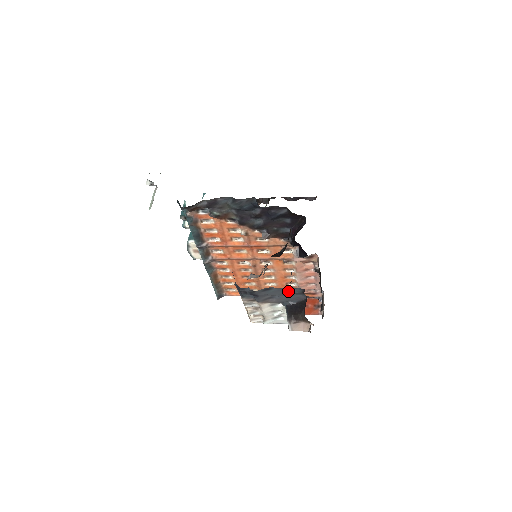
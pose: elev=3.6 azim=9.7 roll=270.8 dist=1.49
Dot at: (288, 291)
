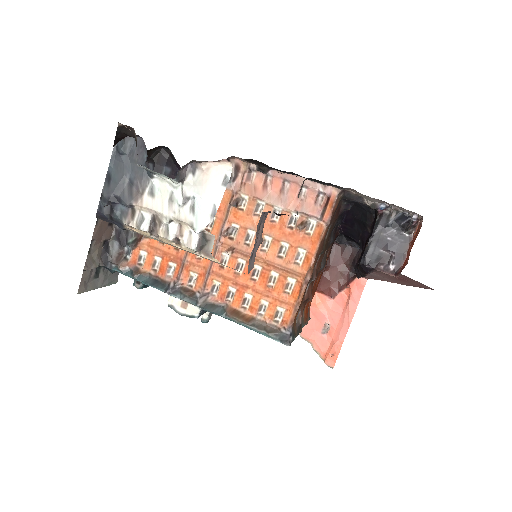
Dot at: (119, 155)
